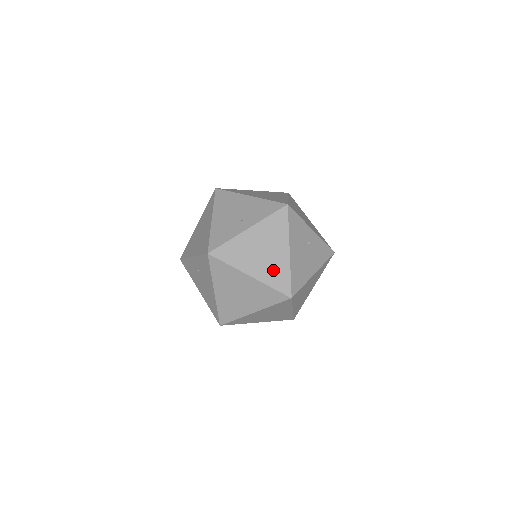
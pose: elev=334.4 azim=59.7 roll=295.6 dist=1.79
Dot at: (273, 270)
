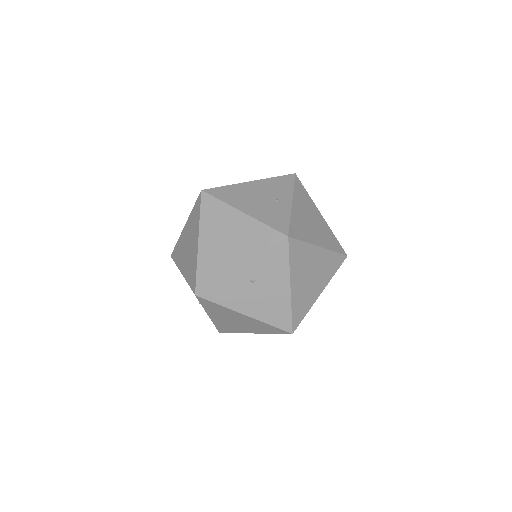
Dot at: (326, 235)
